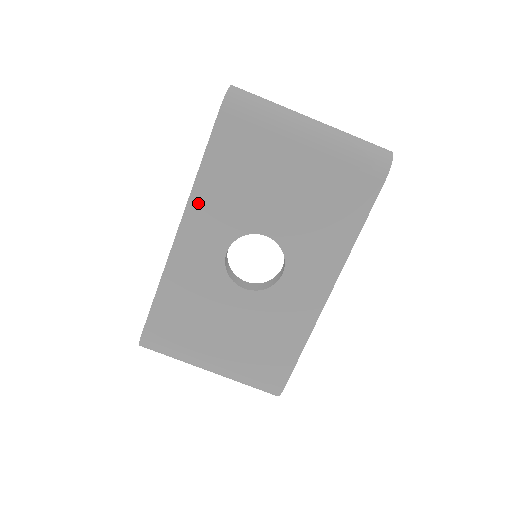
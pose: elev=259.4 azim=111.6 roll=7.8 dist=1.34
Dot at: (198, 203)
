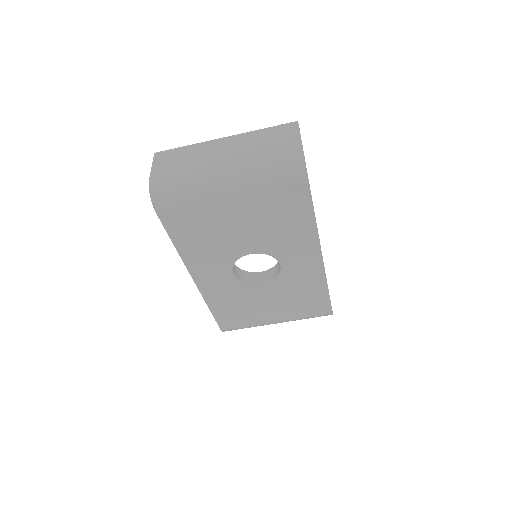
Dot at: (191, 262)
